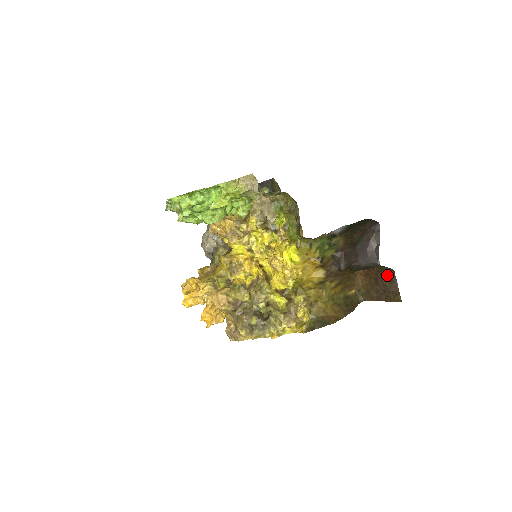
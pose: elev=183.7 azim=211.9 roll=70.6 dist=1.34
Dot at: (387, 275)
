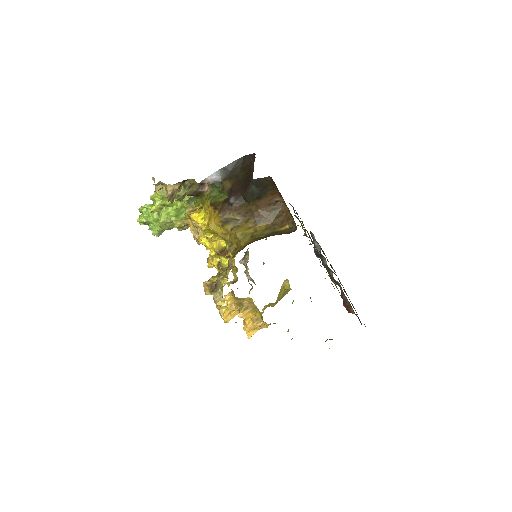
Dot at: occluded
